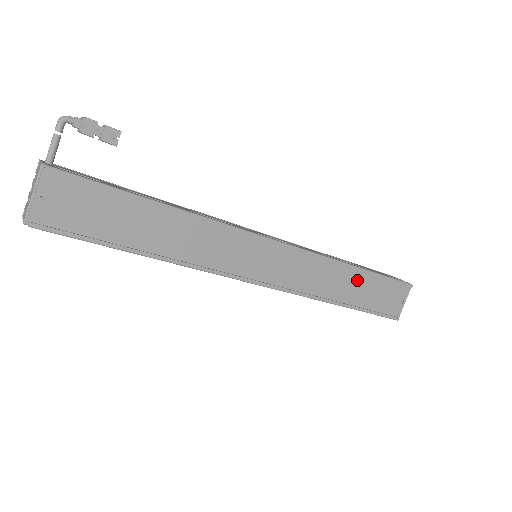
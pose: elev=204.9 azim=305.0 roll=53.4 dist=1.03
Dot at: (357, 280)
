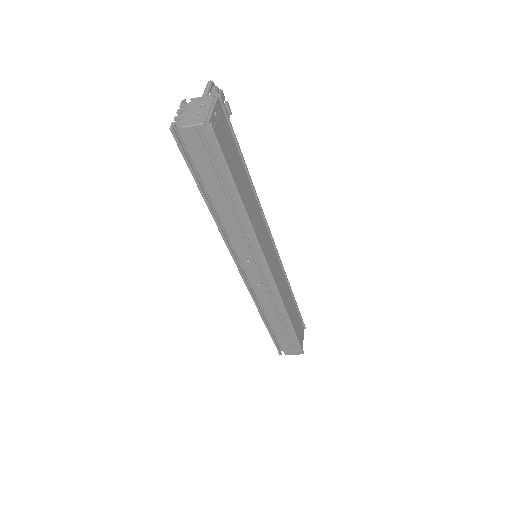
Dot at: (292, 305)
